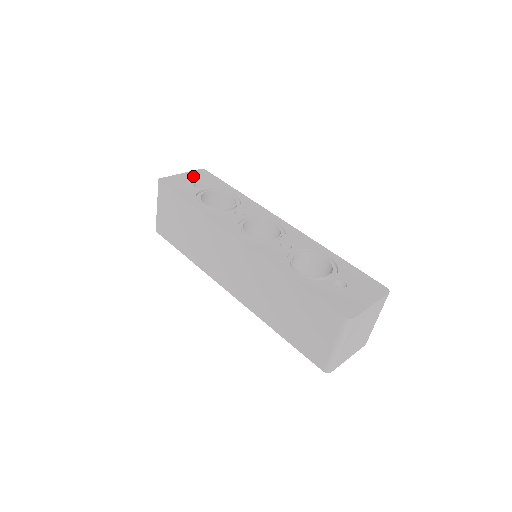
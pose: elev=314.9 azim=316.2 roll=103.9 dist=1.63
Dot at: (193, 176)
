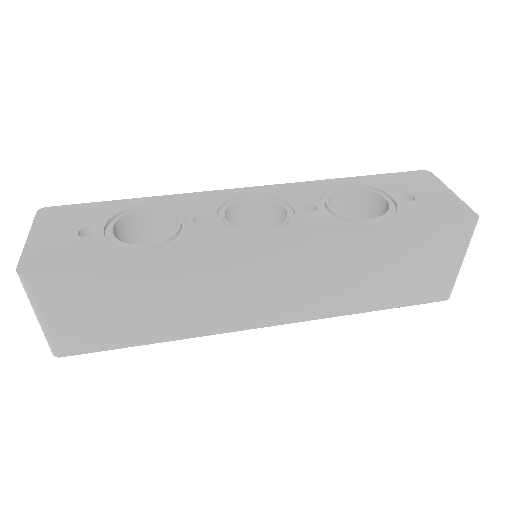
Dot at: (51, 227)
